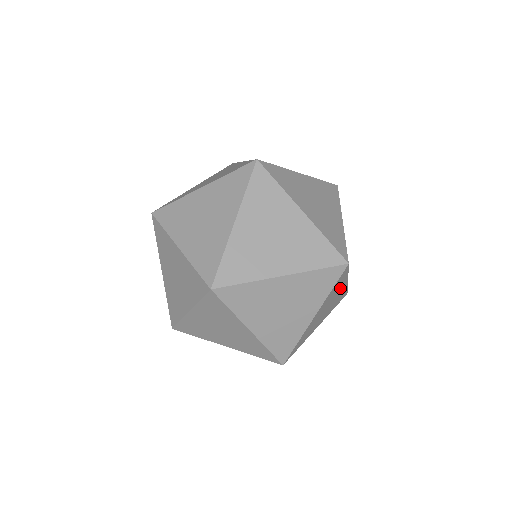
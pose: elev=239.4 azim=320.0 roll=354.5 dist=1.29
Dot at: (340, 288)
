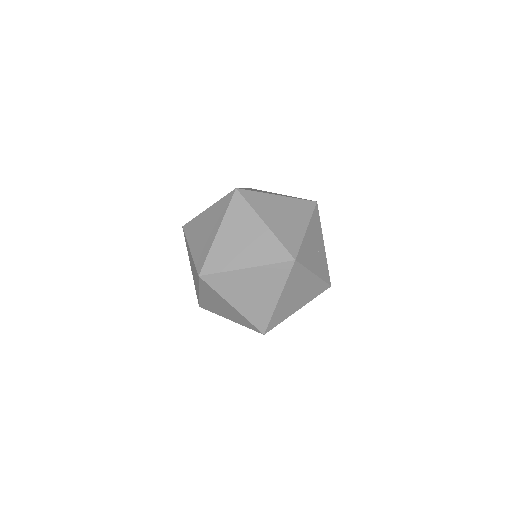
Dot at: occluded
